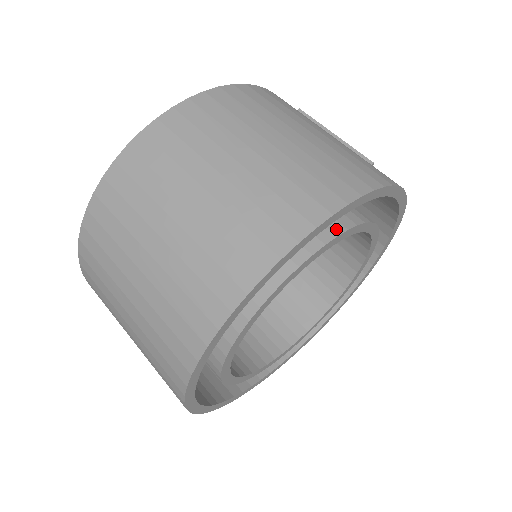
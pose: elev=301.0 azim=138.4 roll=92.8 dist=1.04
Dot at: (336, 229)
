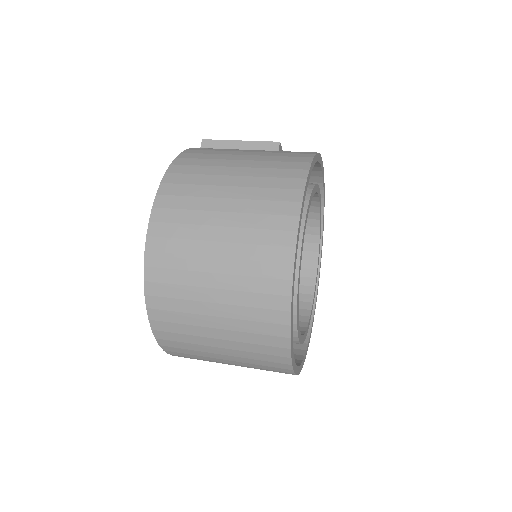
Dot at: occluded
